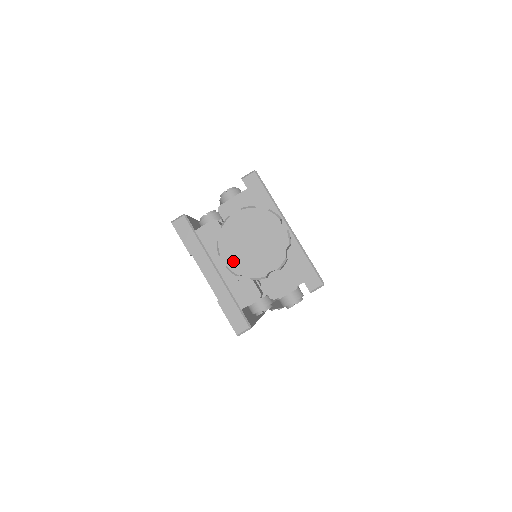
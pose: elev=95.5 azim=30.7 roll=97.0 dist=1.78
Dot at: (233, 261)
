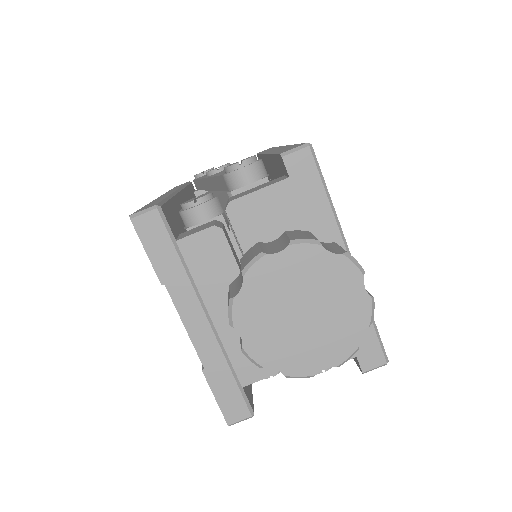
Dot at: (257, 341)
